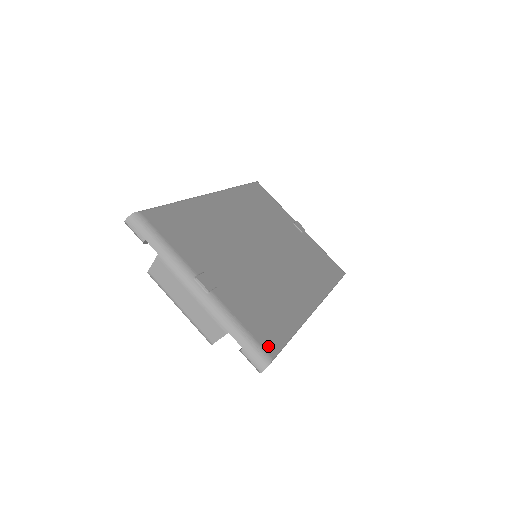
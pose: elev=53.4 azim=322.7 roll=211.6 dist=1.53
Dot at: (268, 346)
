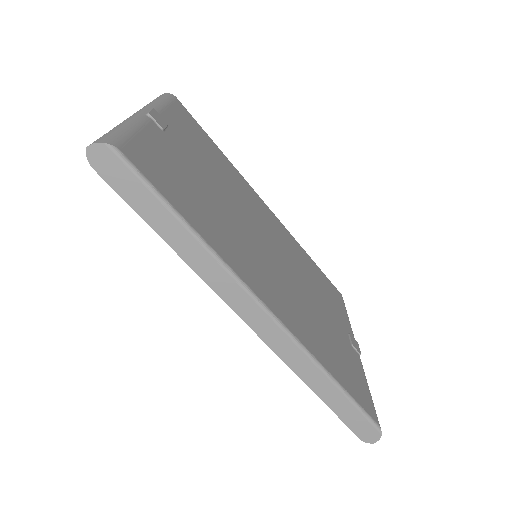
Dot at: (133, 154)
